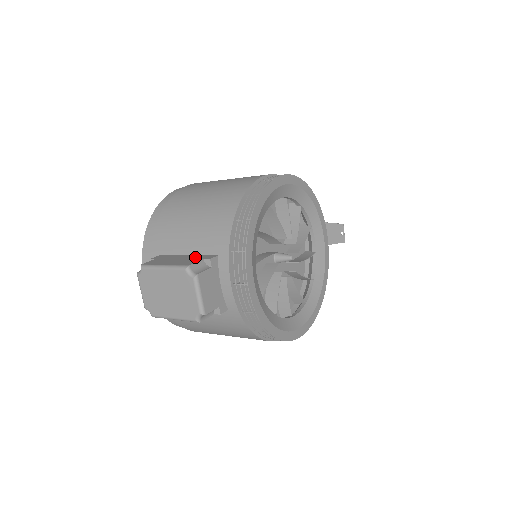
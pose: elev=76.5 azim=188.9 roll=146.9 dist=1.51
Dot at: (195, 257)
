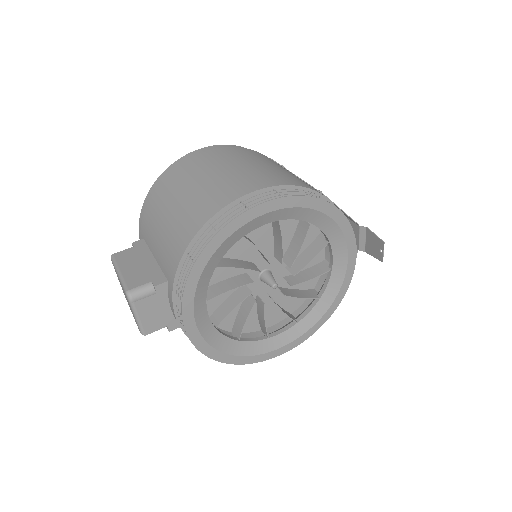
Dot at: (152, 270)
